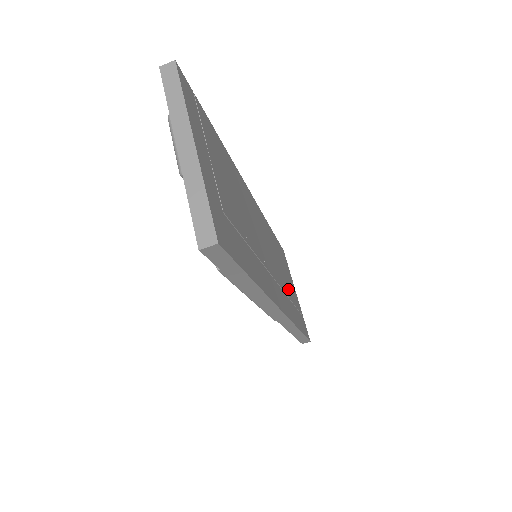
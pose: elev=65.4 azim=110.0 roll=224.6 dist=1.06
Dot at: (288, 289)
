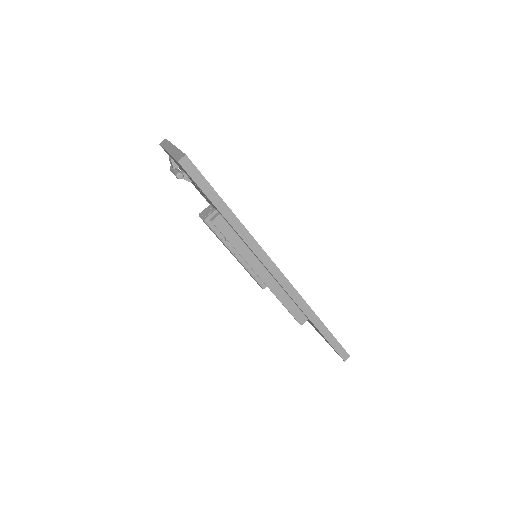
Dot at: occluded
